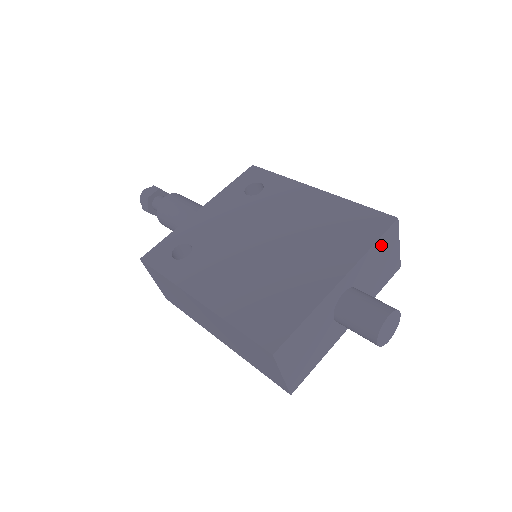
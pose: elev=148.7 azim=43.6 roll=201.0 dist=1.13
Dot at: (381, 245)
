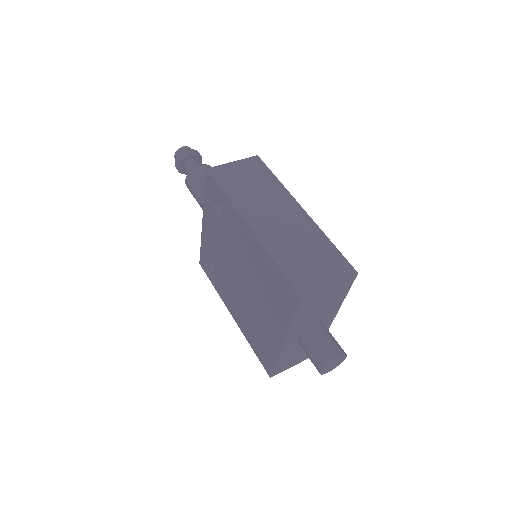
Dot at: (304, 310)
